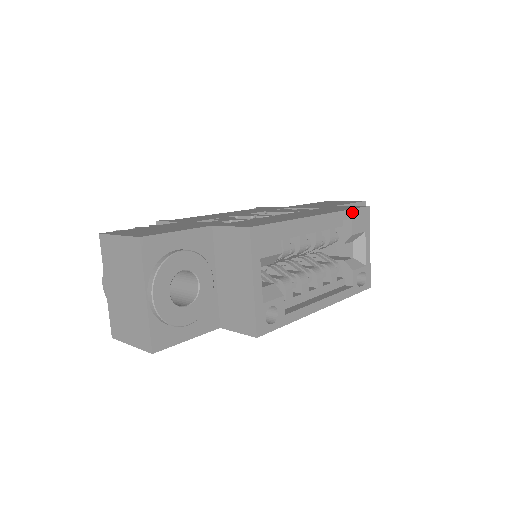
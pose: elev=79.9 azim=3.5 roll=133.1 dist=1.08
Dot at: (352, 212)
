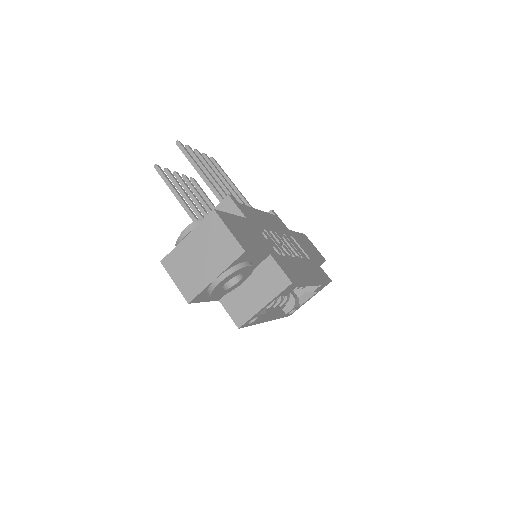
Dot at: (324, 282)
